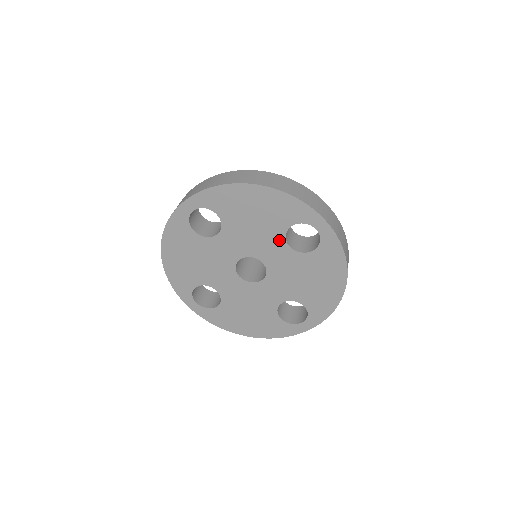
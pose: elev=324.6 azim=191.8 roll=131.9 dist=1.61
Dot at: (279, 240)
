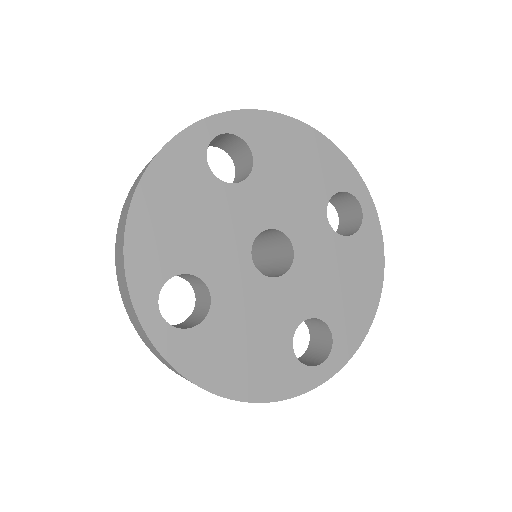
Dot at: (319, 210)
